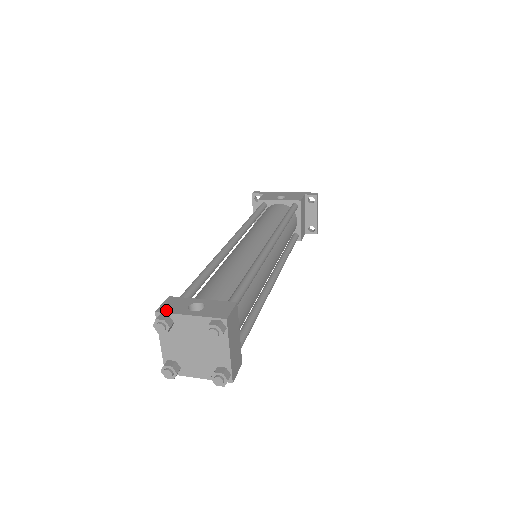
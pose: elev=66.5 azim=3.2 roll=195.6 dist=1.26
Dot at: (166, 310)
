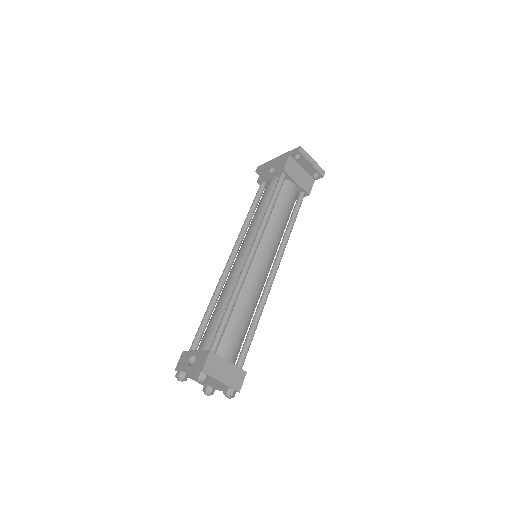
Dot at: (179, 367)
